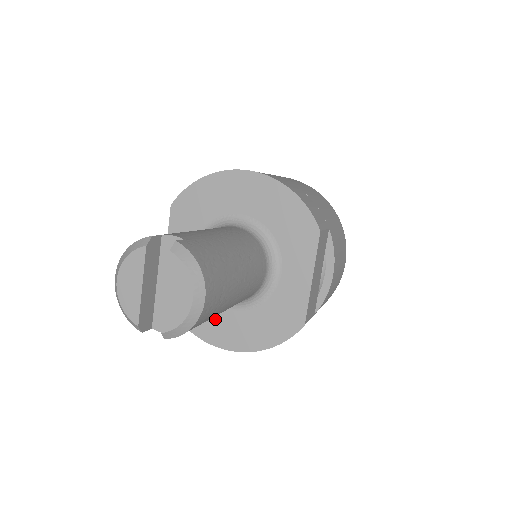
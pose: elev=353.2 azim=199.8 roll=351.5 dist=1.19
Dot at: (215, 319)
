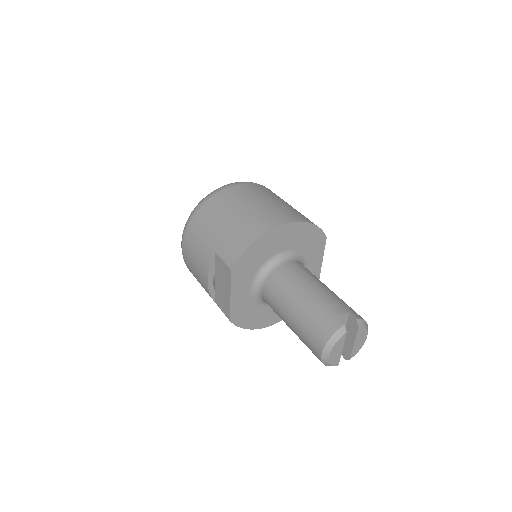
Dot at: (268, 314)
